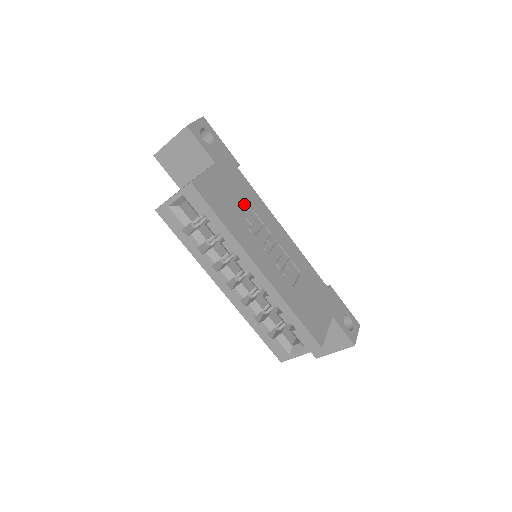
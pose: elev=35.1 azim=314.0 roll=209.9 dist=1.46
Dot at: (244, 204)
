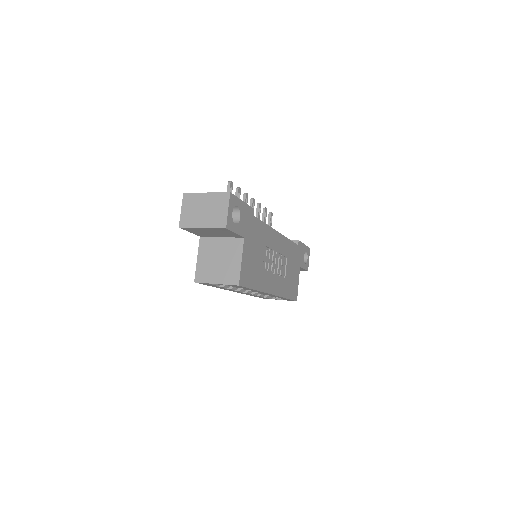
Dot at: (261, 249)
